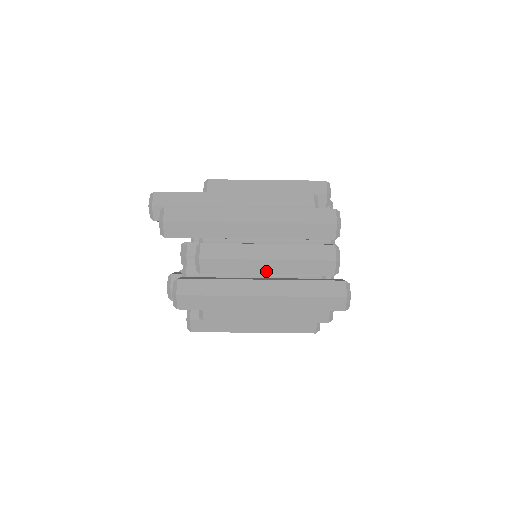
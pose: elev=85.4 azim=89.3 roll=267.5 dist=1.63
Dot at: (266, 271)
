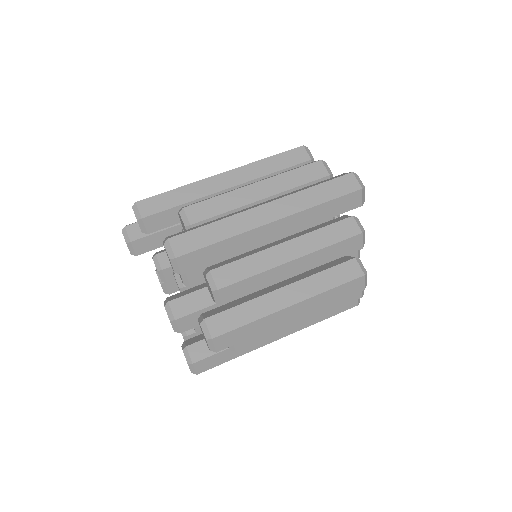
Dot at: (259, 196)
